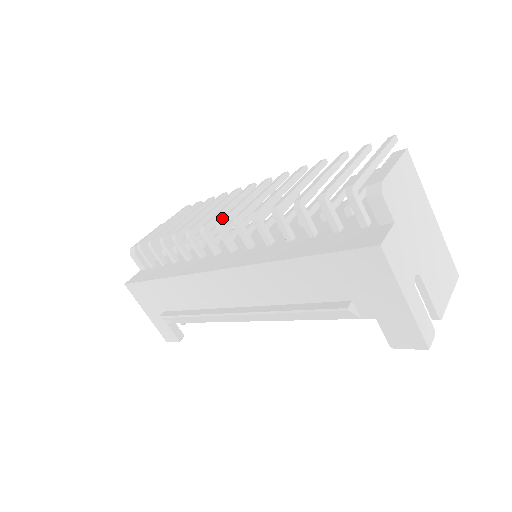
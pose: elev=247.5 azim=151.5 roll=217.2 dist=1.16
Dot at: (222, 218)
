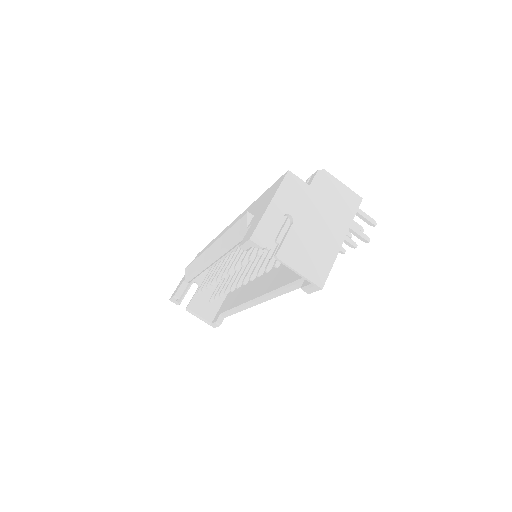
Dot at: occluded
